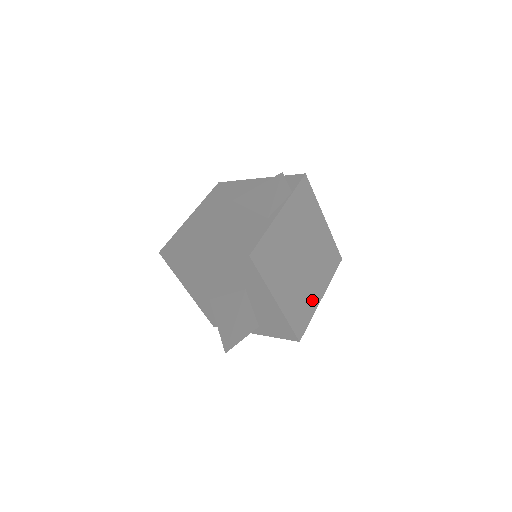
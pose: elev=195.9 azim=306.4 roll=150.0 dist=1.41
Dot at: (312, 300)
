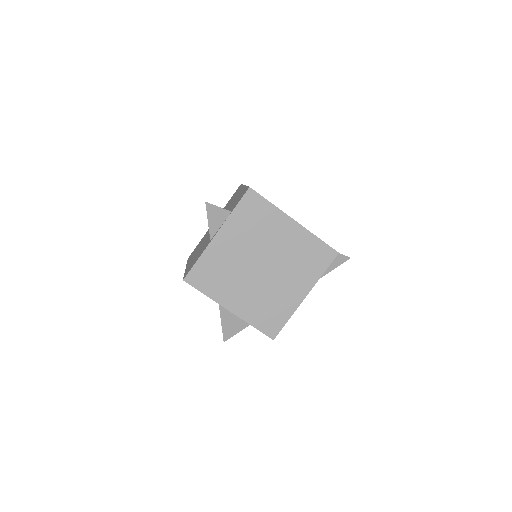
Dot at: (287, 302)
